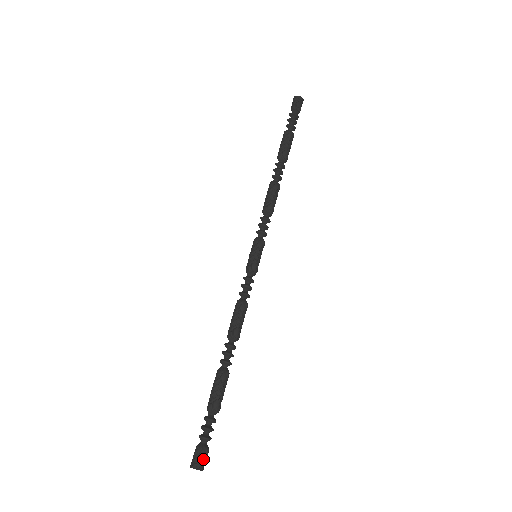
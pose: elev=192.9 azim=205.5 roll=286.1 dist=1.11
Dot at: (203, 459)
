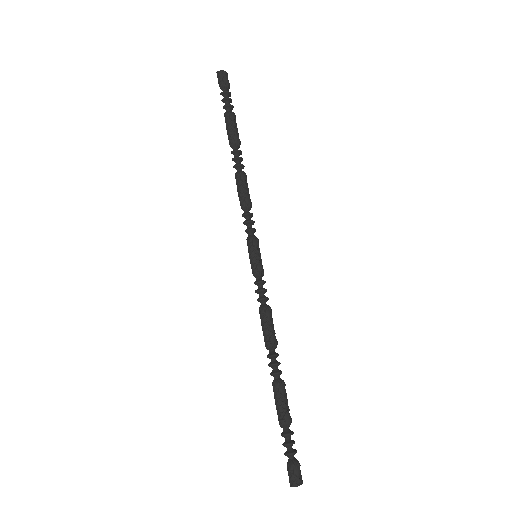
Dot at: (299, 474)
